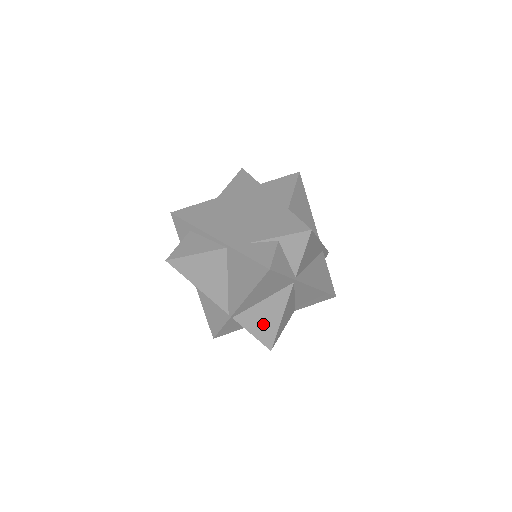
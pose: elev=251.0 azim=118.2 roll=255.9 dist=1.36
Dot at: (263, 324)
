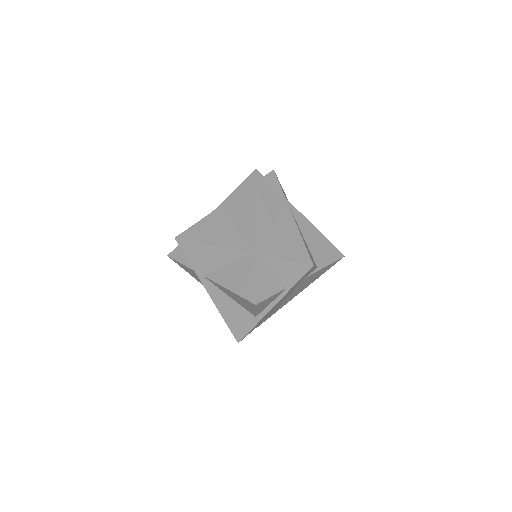
Dot at: (288, 245)
